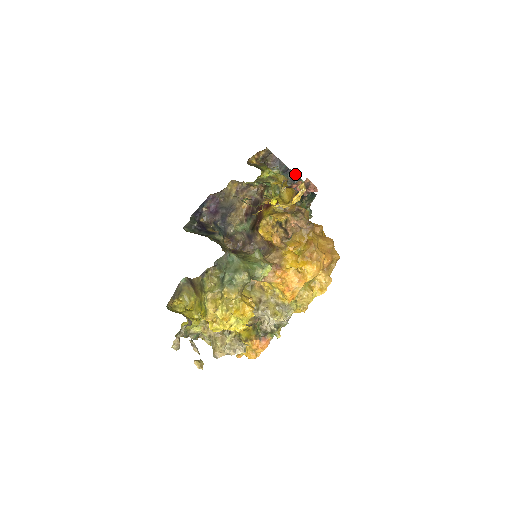
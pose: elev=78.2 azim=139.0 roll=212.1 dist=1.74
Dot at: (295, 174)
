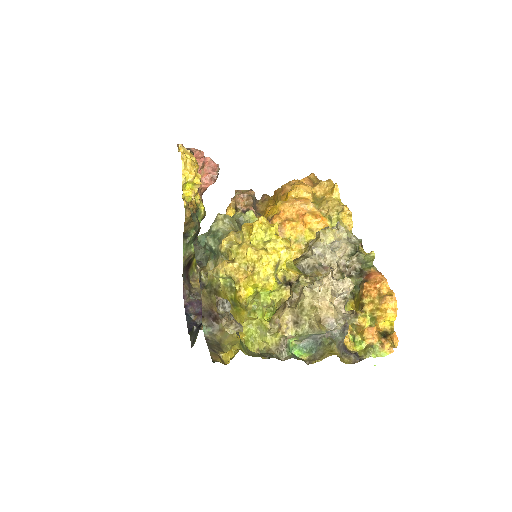
Dot at: occluded
